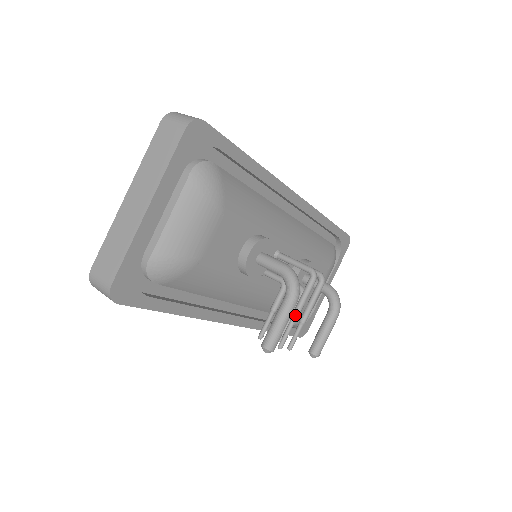
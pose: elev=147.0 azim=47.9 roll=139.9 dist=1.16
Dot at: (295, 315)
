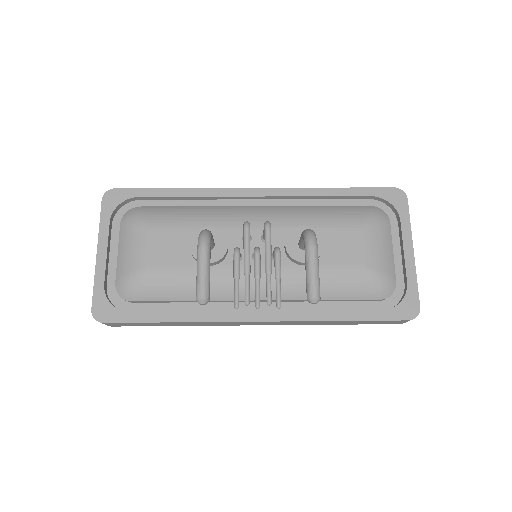
Dot at: (244, 267)
